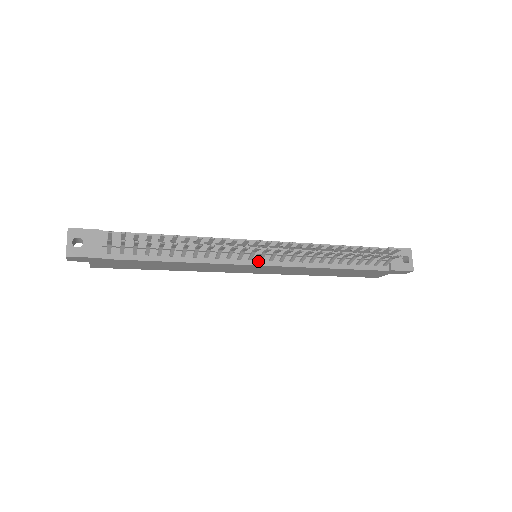
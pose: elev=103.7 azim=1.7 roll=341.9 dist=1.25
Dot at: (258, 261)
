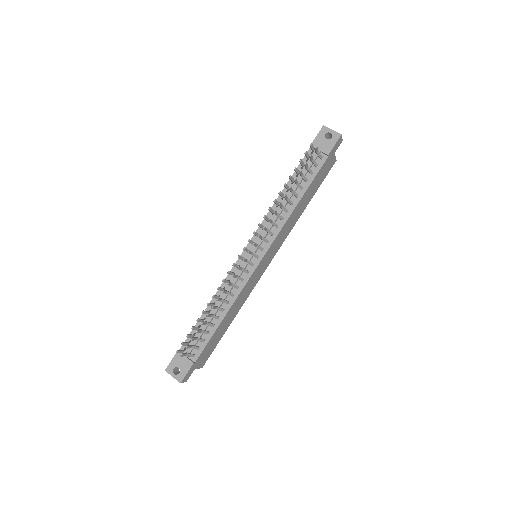
Dot at: (257, 260)
